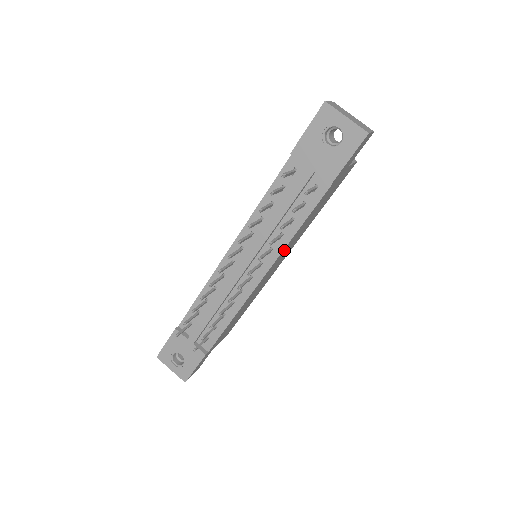
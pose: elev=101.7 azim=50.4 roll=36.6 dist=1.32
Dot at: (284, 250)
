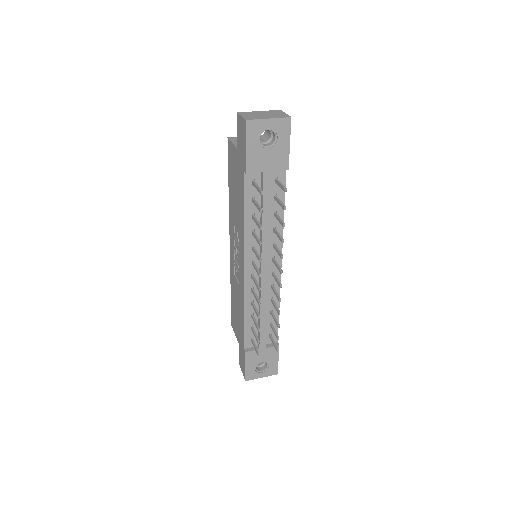
Dot at: occluded
